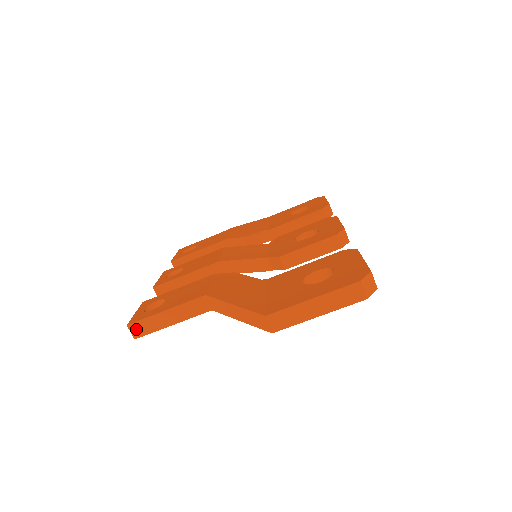
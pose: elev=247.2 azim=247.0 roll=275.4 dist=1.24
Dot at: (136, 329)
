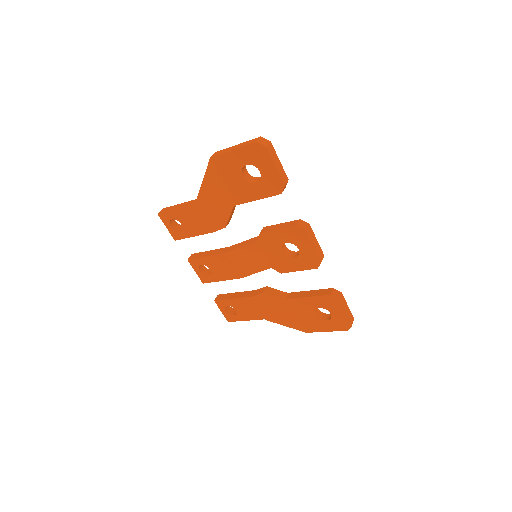
Dot at: occluded
